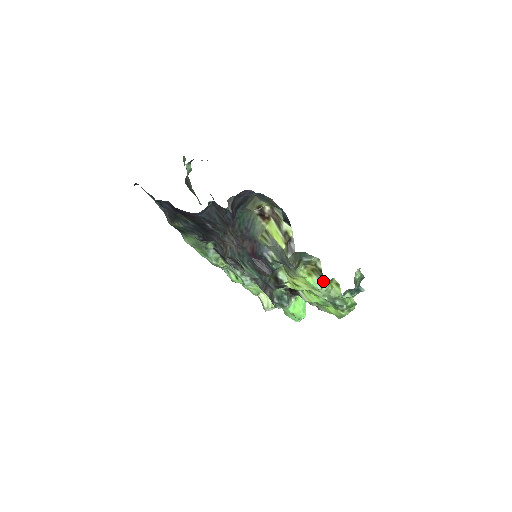
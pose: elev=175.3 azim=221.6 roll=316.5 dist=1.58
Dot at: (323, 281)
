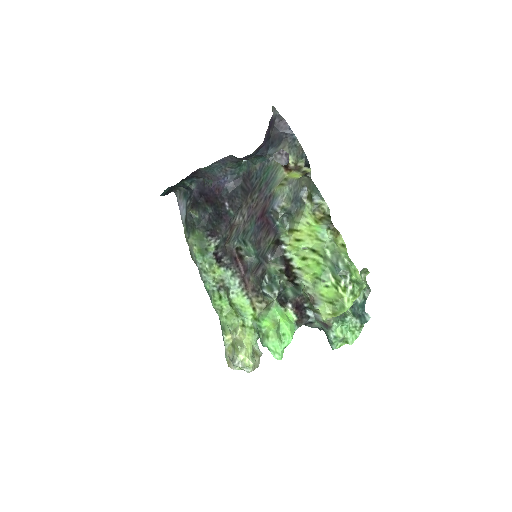
Dot at: (330, 224)
